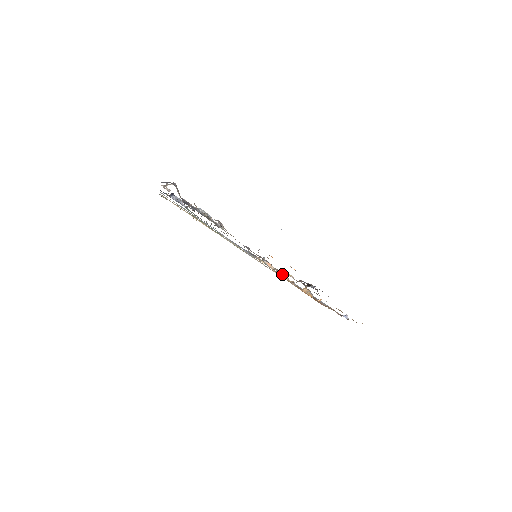
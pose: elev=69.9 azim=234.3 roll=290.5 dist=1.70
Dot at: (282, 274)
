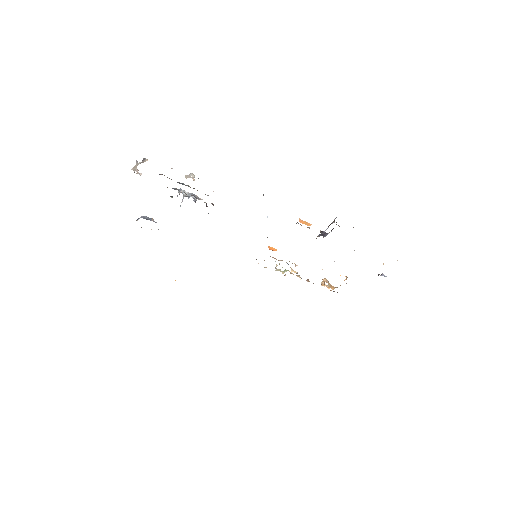
Dot at: occluded
